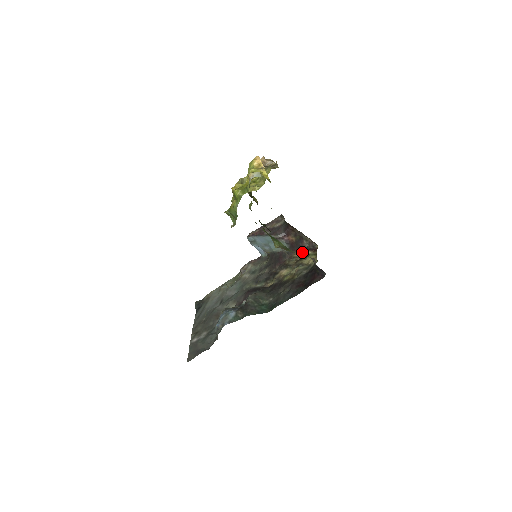
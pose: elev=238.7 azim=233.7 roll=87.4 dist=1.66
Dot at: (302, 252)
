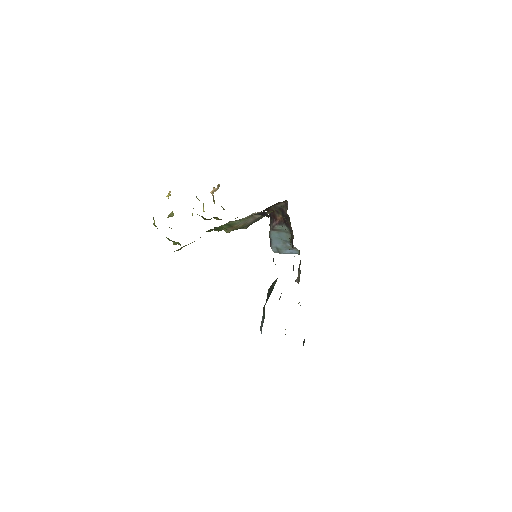
Dot at: (288, 218)
